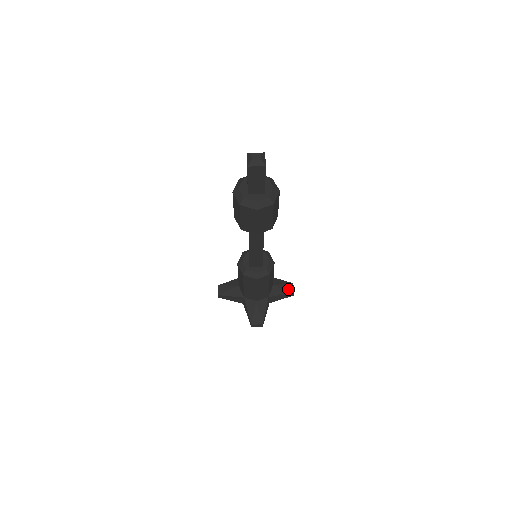
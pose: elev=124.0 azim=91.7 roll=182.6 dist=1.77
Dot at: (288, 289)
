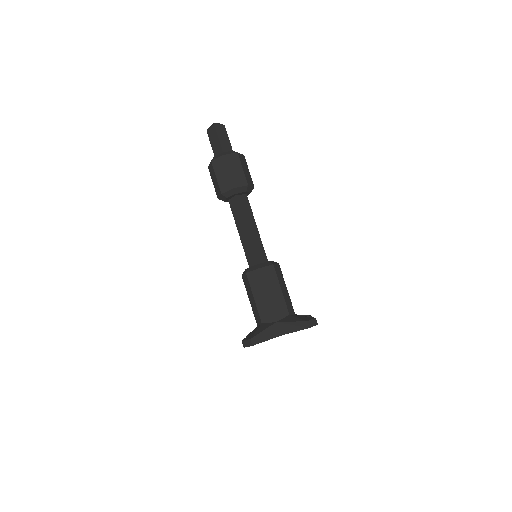
Dot at: occluded
